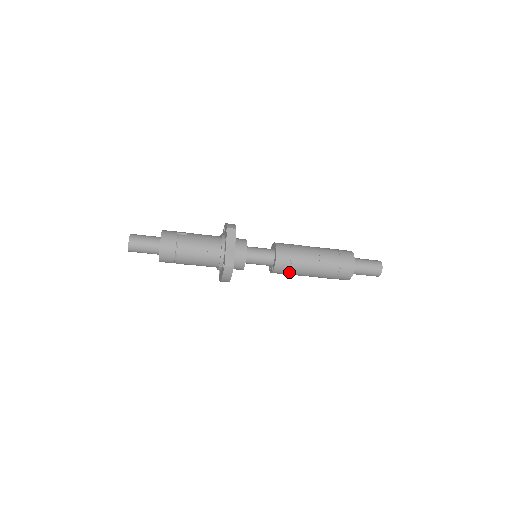
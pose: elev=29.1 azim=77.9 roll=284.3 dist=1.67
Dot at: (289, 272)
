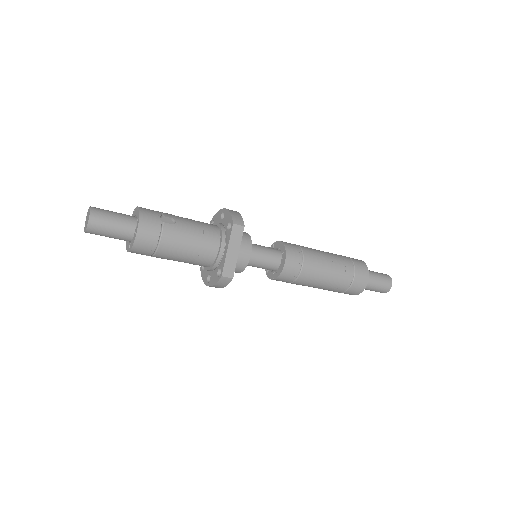
Dot at: (292, 282)
